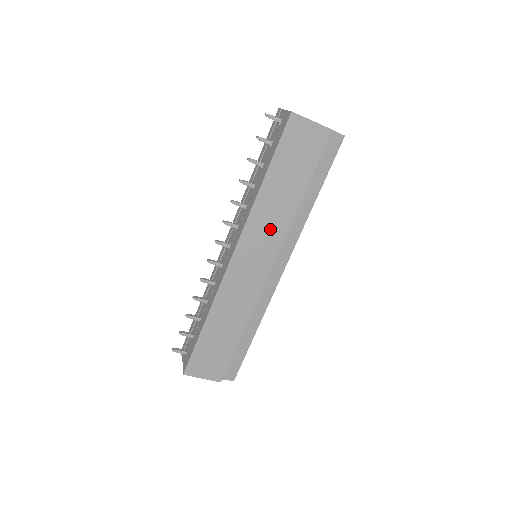
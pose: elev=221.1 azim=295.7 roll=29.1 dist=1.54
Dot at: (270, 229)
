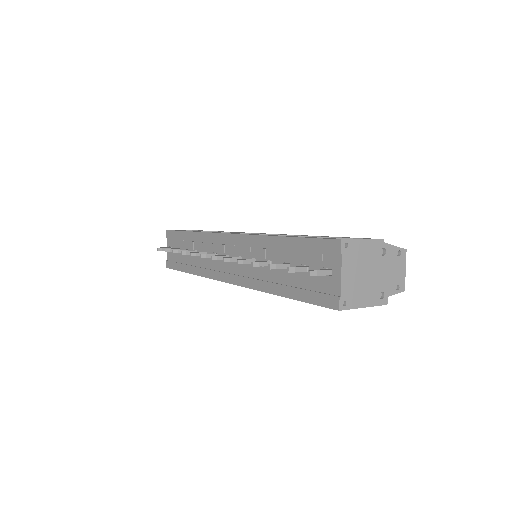
Dot at: occluded
